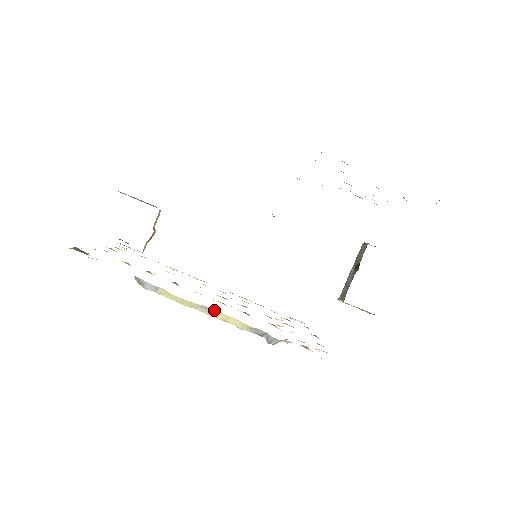
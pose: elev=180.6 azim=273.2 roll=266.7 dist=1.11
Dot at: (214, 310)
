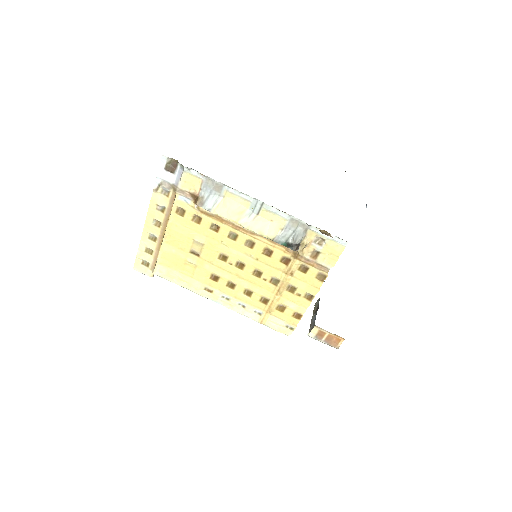
Dot at: (256, 216)
